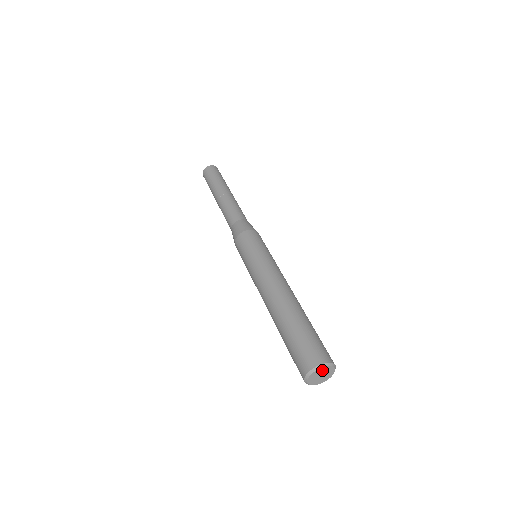
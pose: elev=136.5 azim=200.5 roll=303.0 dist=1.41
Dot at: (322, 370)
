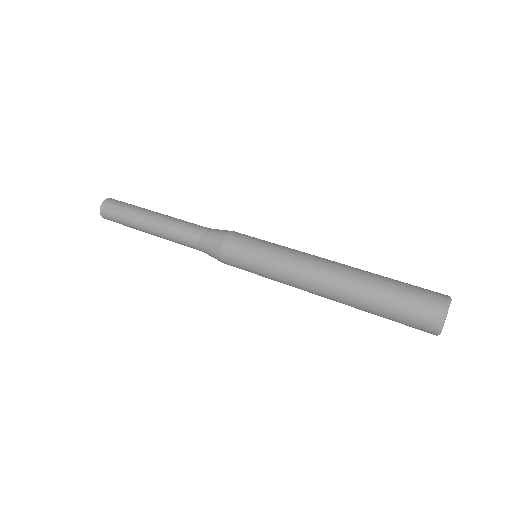
Dot at: occluded
